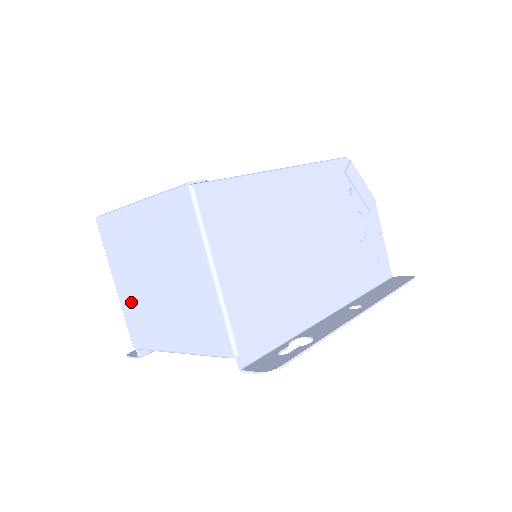
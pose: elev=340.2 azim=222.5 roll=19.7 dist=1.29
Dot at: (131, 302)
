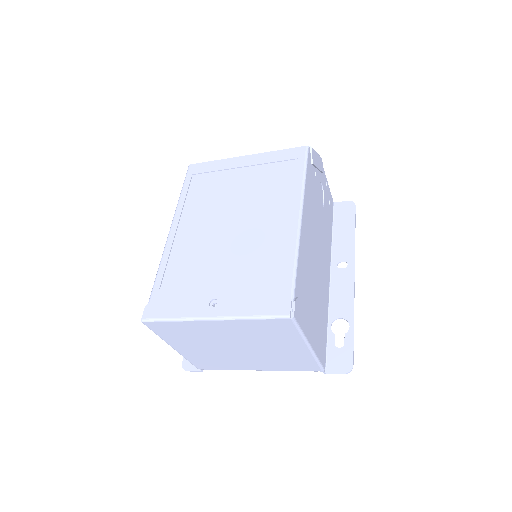
Dot at: (198, 355)
